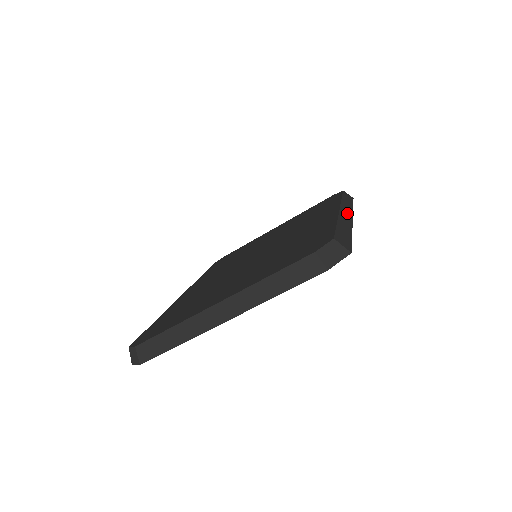
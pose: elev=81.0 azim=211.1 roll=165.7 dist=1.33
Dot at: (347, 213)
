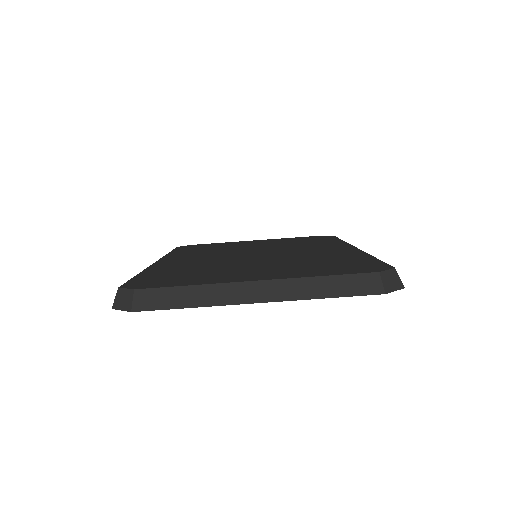
Dot at: occluded
